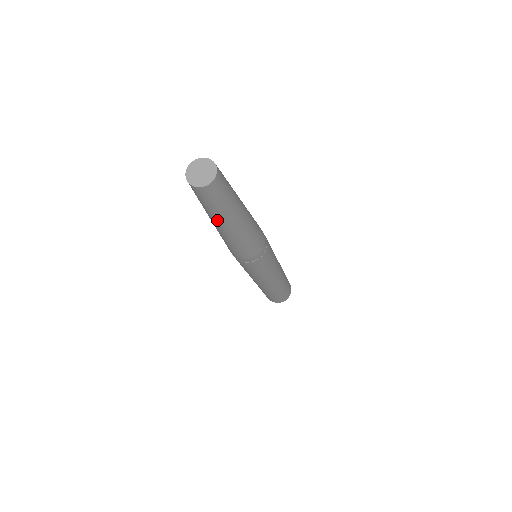
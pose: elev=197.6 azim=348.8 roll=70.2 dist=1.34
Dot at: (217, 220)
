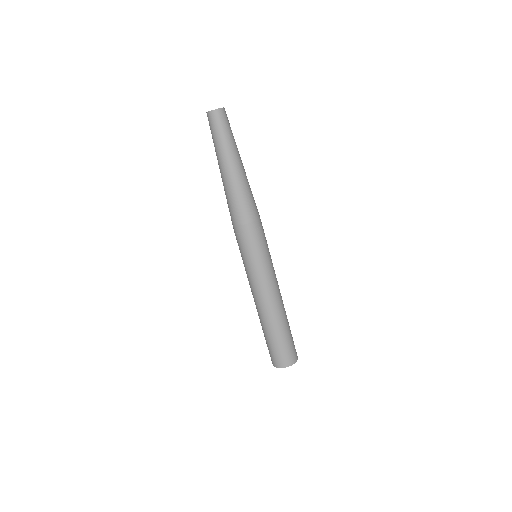
Dot at: (218, 156)
